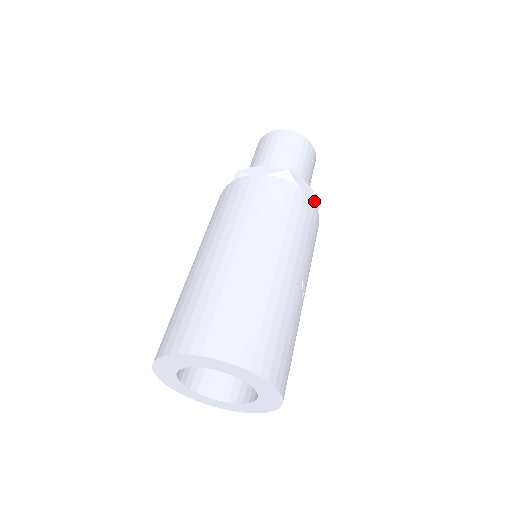
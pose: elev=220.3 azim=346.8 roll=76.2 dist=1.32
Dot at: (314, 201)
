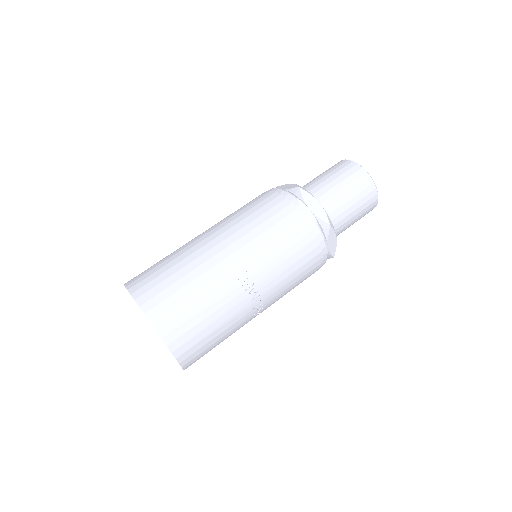
Dot at: (321, 220)
